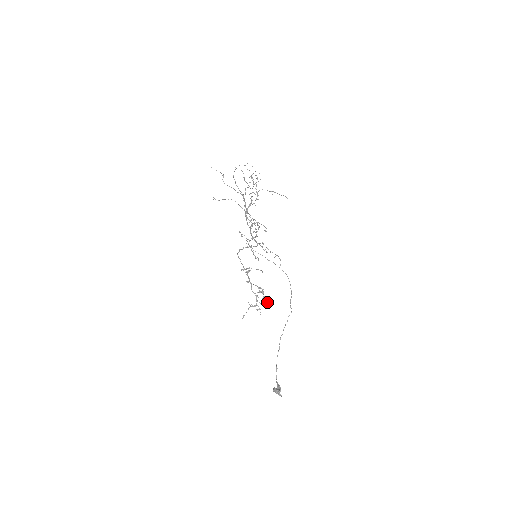
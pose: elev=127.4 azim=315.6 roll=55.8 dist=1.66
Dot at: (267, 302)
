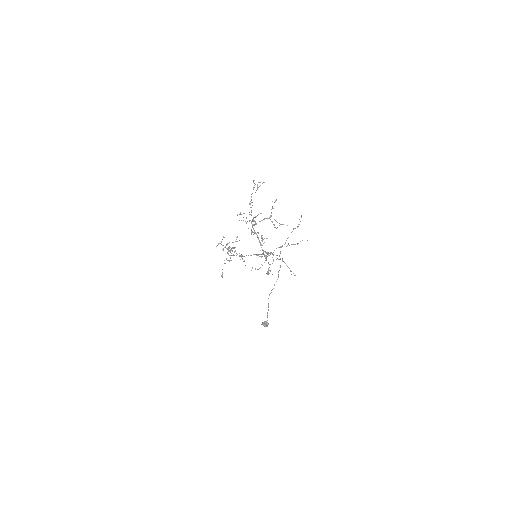
Dot at: occluded
